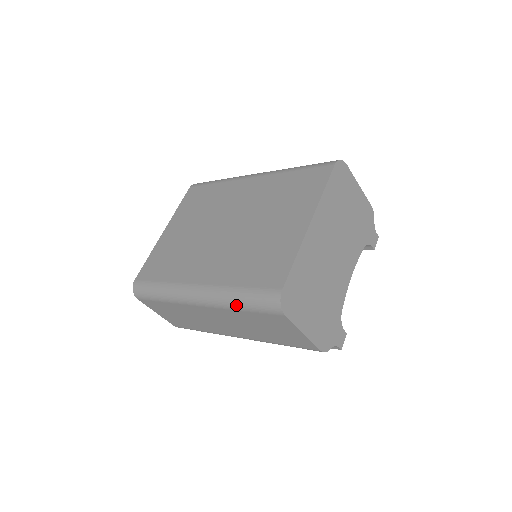
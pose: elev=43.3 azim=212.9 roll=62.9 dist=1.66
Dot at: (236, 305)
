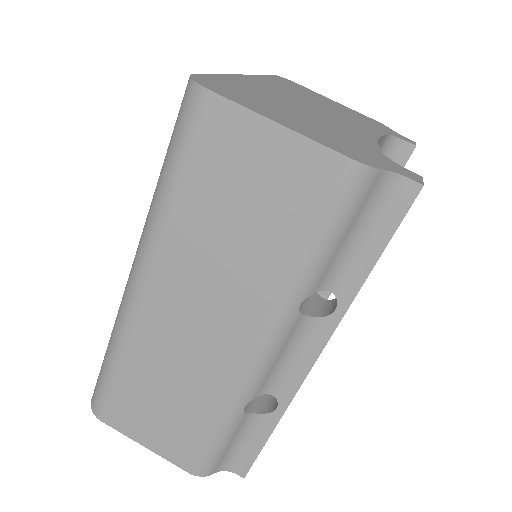
Dot at: (163, 192)
